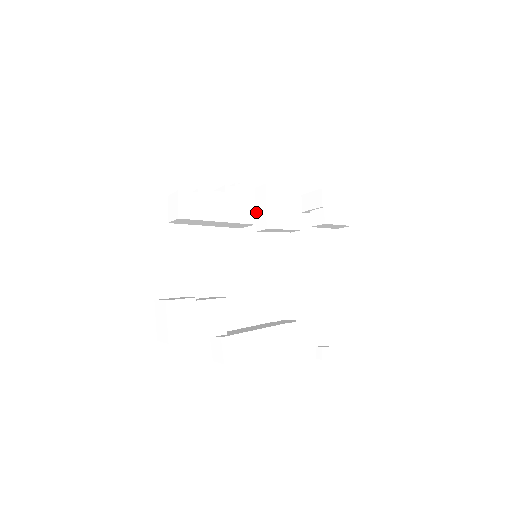
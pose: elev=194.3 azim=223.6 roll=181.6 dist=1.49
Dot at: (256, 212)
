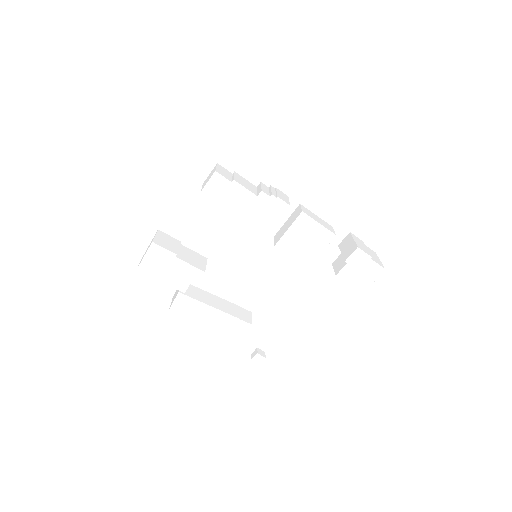
Dot at: (285, 223)
